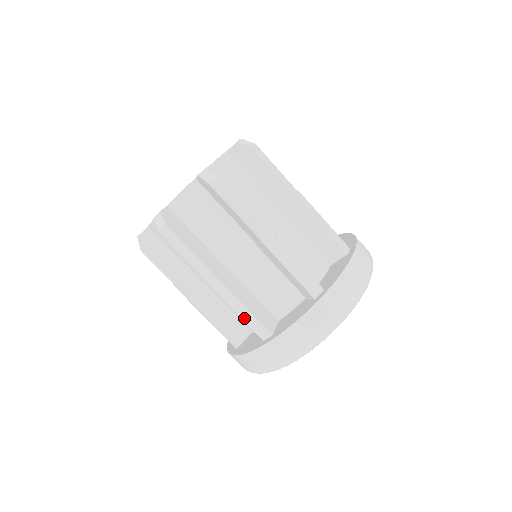
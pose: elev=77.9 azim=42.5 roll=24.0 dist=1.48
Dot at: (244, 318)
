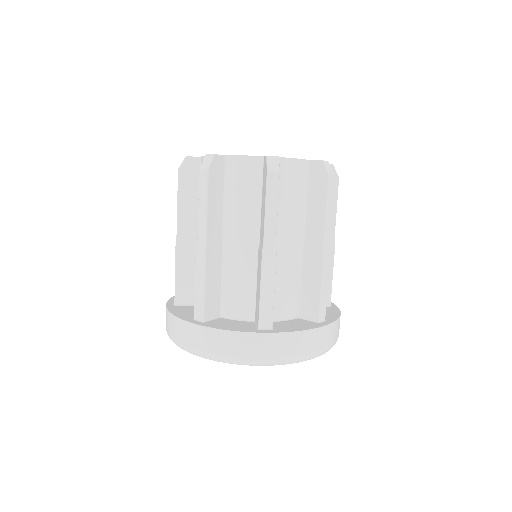
Dot at: occluded
